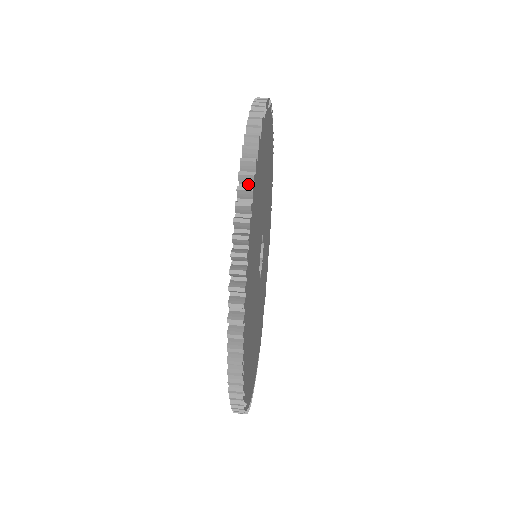
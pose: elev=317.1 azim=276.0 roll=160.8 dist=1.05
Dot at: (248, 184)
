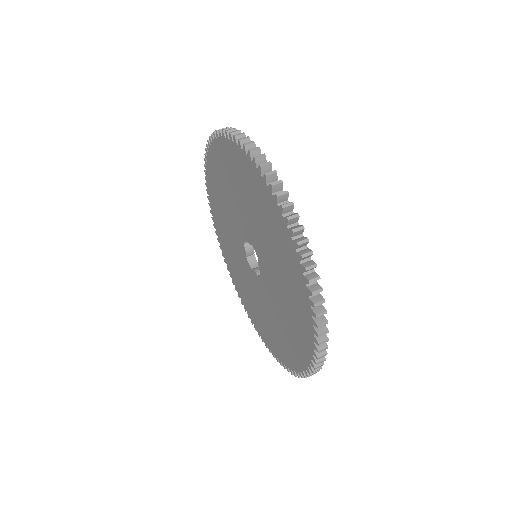
Dot at: occluded
